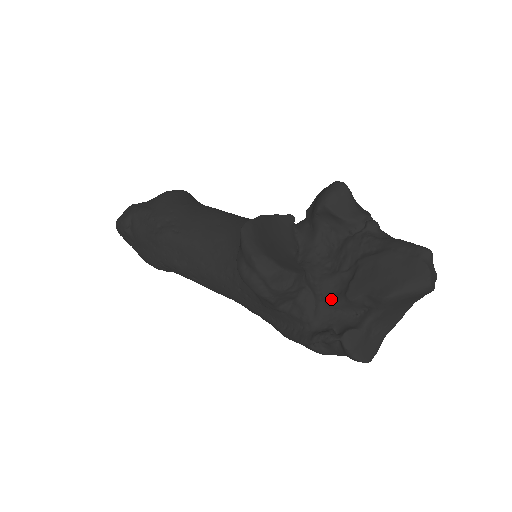
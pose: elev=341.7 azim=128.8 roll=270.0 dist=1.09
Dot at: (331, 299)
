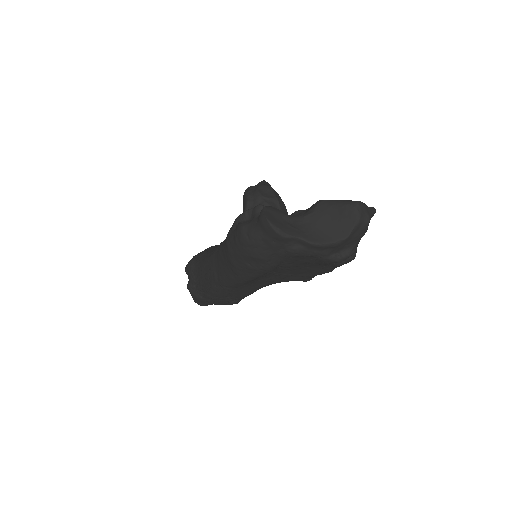
Dot at: occluded
